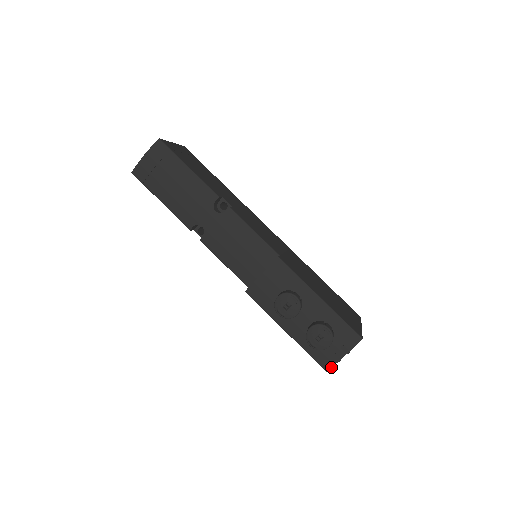
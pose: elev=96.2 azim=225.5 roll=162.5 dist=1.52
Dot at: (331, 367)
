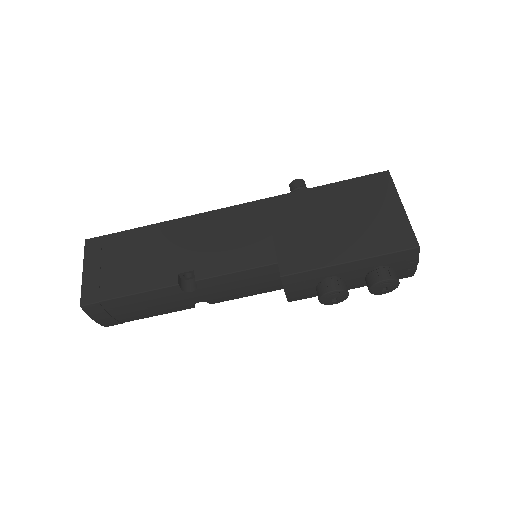
Dot at: (413, 274)
